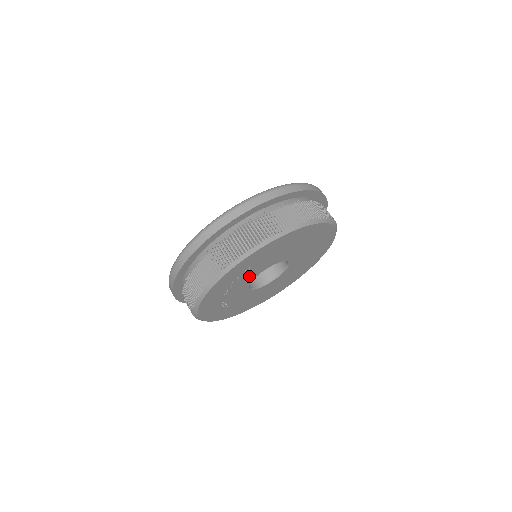
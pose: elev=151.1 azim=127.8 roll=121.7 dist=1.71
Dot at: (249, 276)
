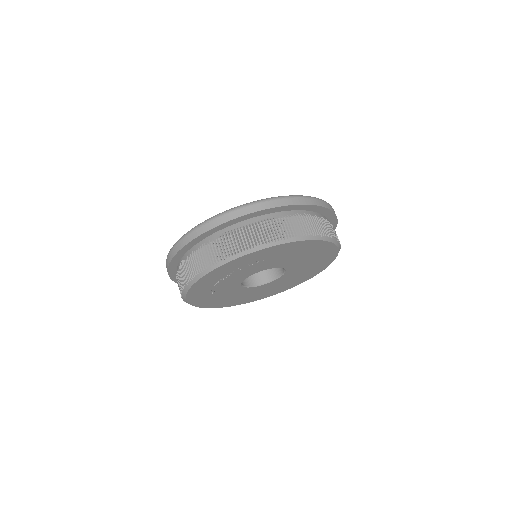
Dot at: (254, 269)
